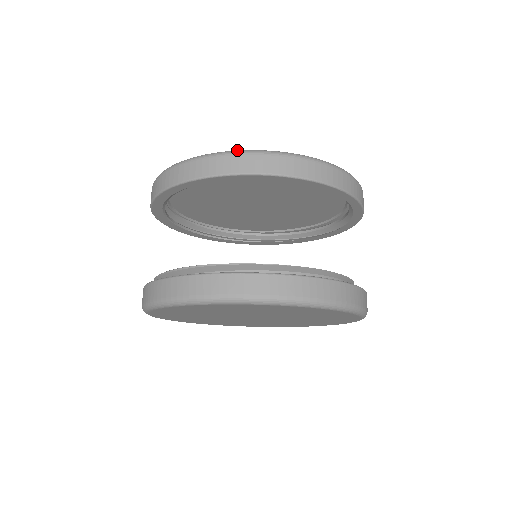
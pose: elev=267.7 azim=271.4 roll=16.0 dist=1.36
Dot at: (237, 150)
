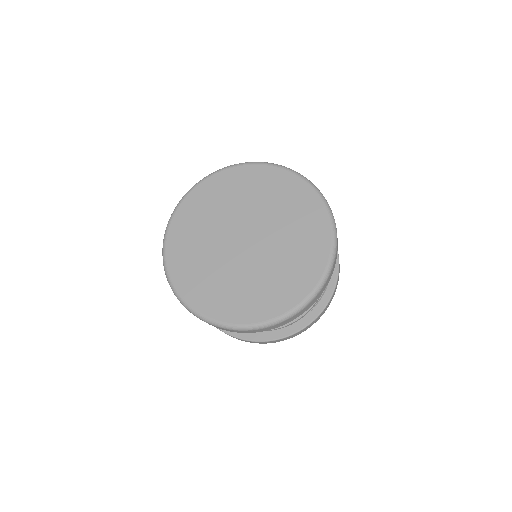
Dot at: occluded
